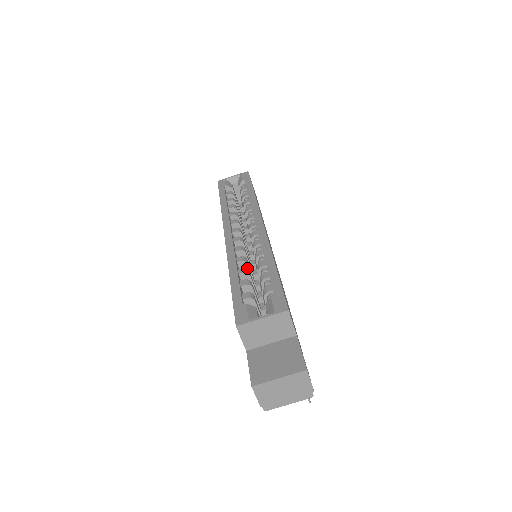
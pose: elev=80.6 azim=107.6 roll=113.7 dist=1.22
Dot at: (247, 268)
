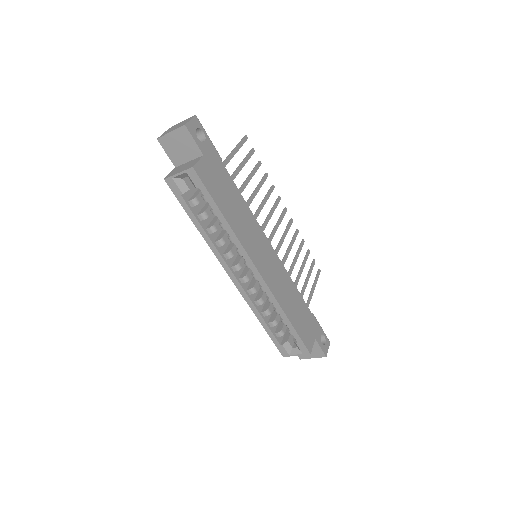
Dot at: (267, 310)
